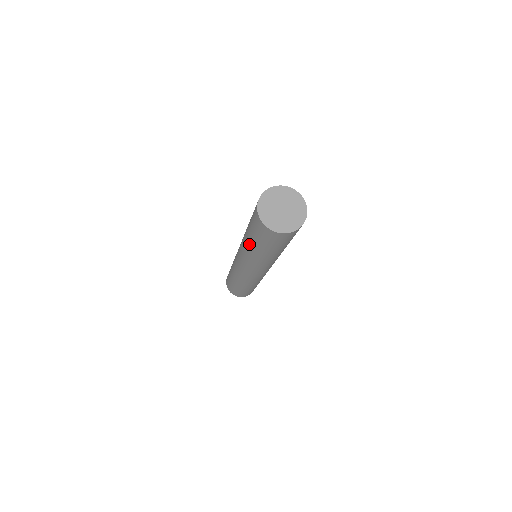
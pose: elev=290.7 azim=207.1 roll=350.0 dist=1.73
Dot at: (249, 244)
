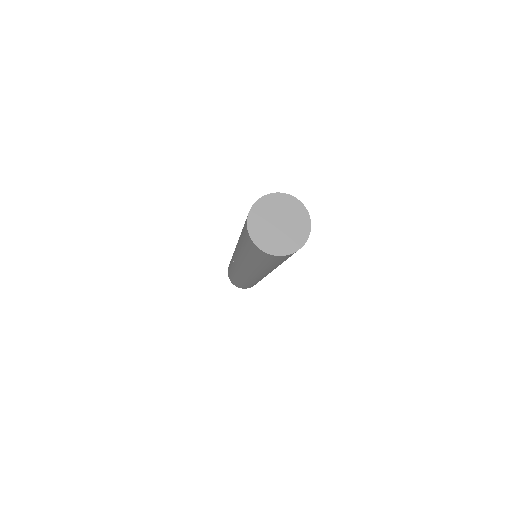
Dot at: occluded
